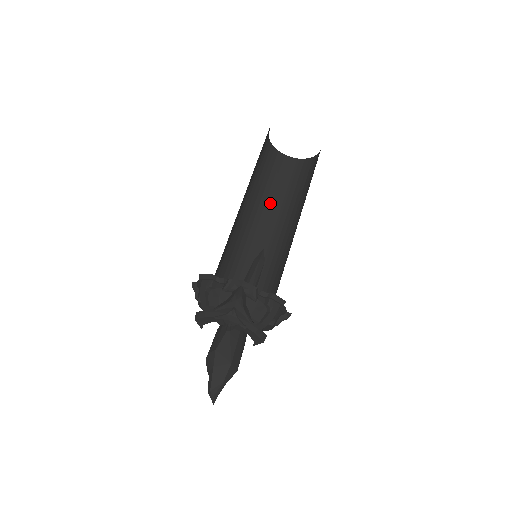
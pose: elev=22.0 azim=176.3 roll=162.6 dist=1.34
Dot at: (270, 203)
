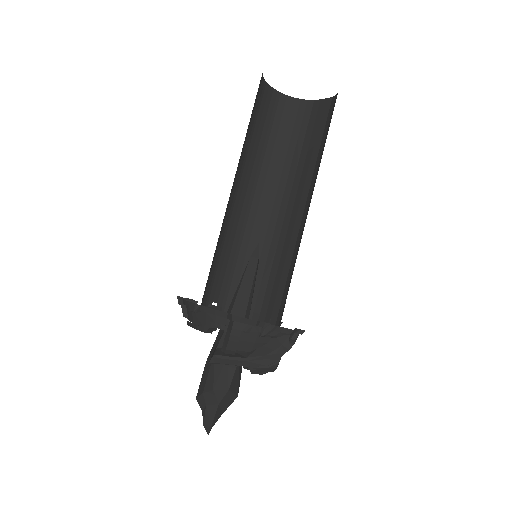
Dot at: (248, 159)
